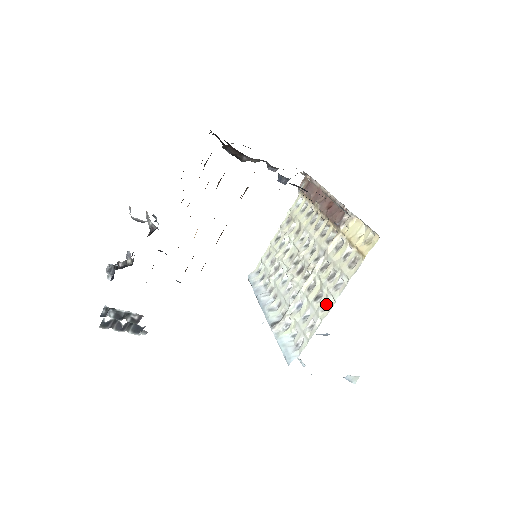
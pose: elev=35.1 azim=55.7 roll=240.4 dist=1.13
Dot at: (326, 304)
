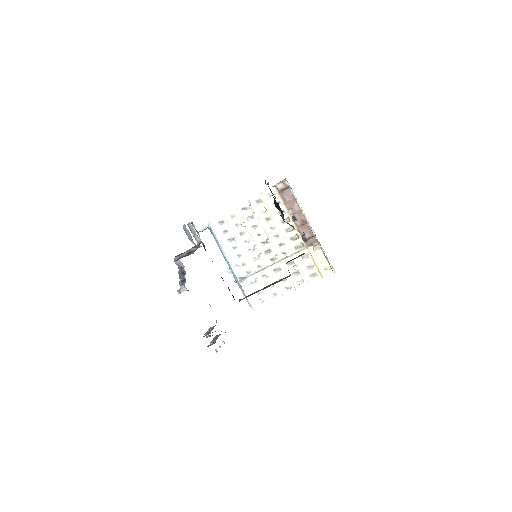
Dot at: (287, 287)
